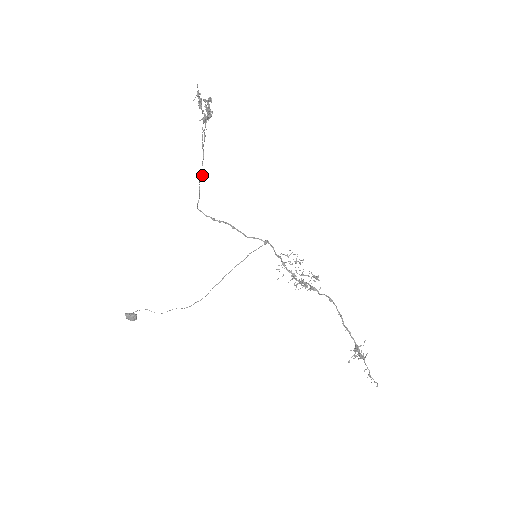
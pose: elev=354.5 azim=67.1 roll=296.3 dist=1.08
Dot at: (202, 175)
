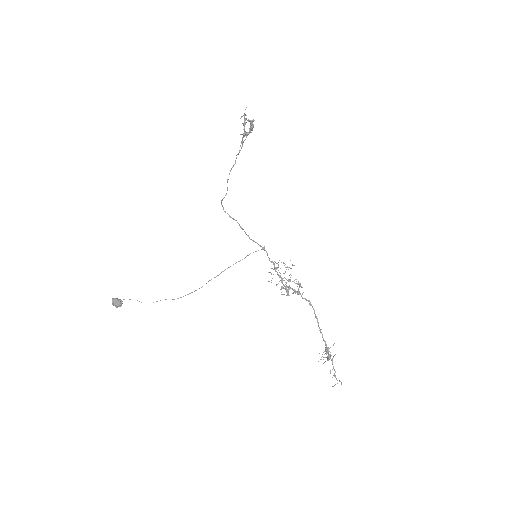
Dot at: (228, 179)
